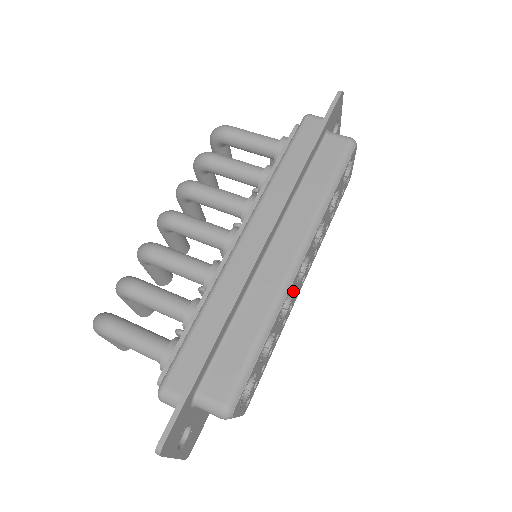
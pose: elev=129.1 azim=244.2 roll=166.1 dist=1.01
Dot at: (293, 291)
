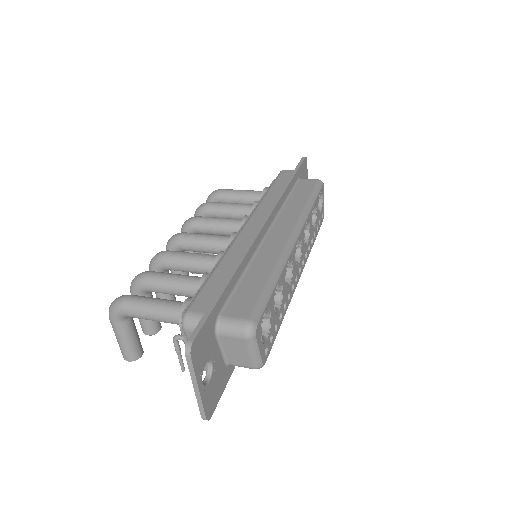
Dot at: (293, 265)
